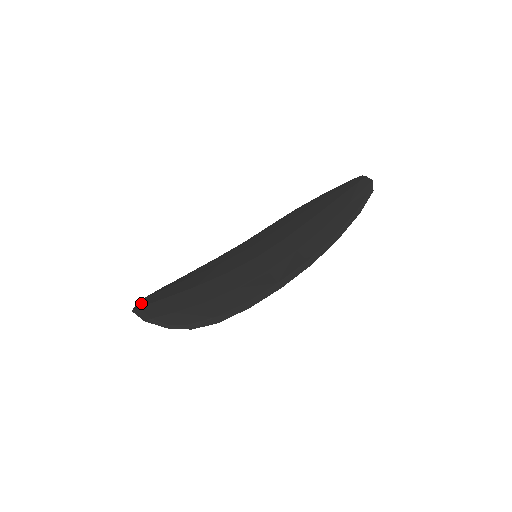
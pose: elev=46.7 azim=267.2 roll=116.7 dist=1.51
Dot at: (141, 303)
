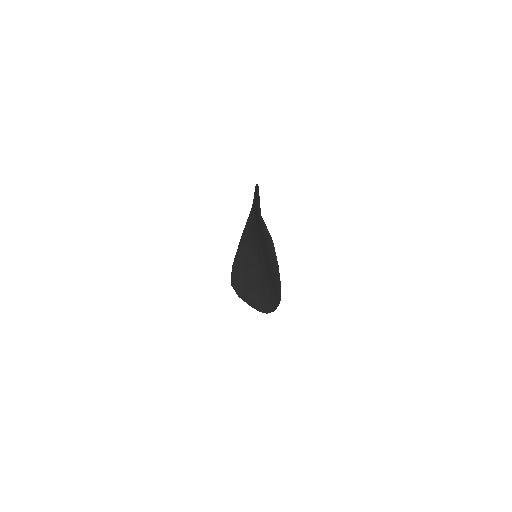
Dot at: (232, 276)
